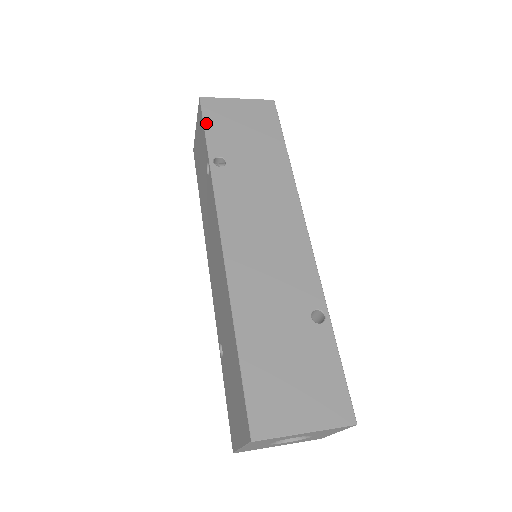
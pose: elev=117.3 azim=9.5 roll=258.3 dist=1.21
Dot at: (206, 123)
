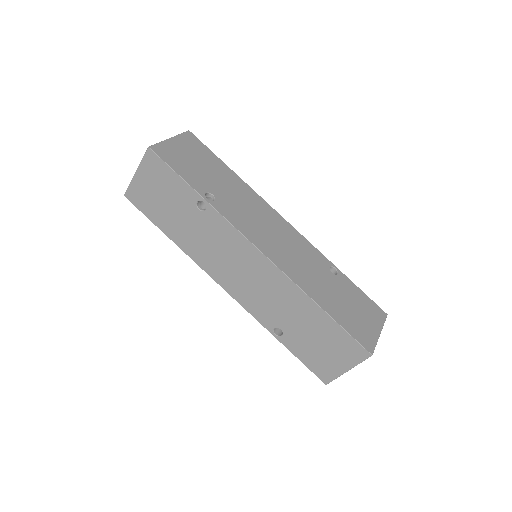
Dot at: (174, 169)
